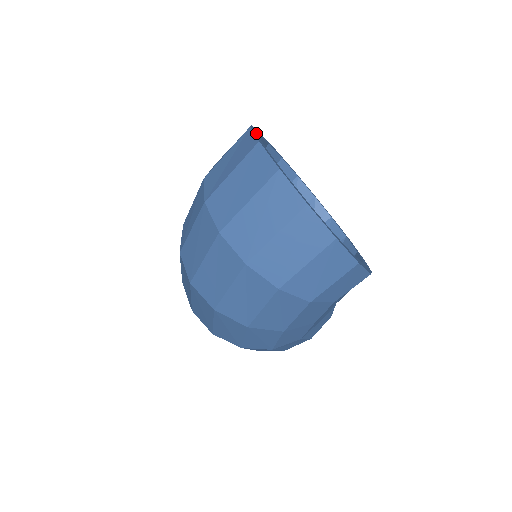
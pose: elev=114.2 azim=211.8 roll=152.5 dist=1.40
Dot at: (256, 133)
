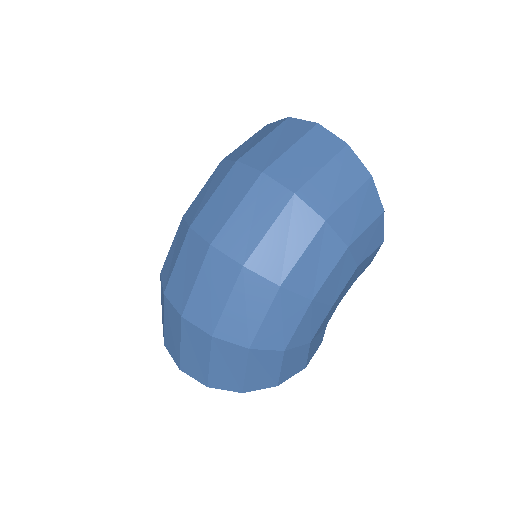
Dot at: occluded
